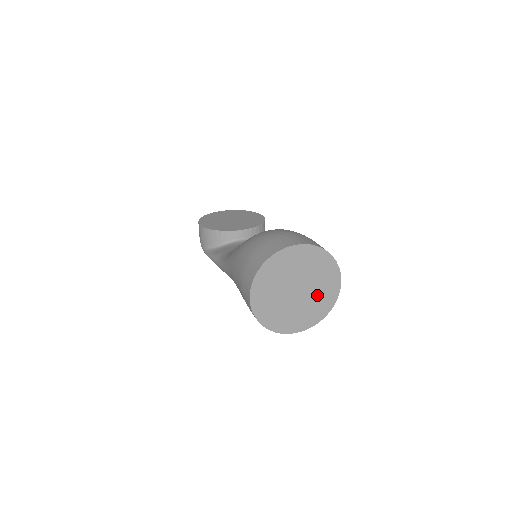
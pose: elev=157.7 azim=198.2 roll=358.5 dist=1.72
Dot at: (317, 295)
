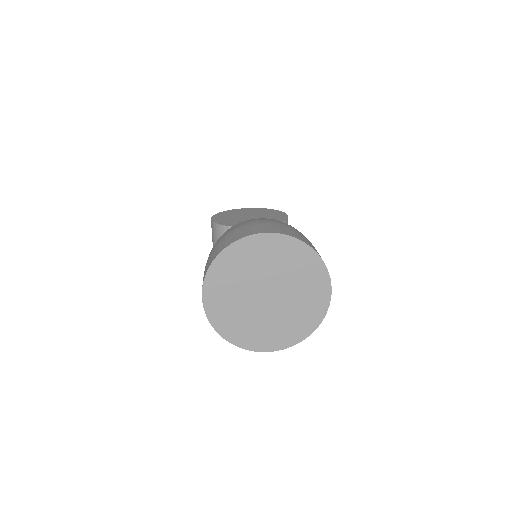
Dot at: (297, 305)
